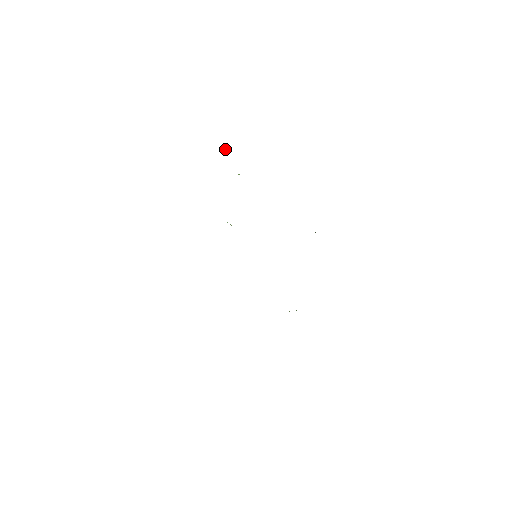
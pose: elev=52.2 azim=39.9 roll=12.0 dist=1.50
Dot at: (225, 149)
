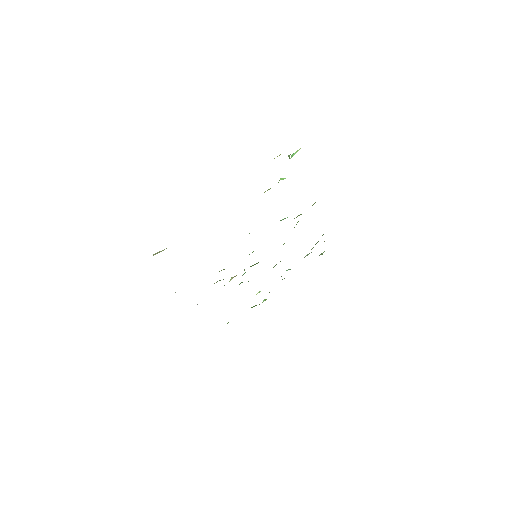
Dot at: (289, 156)
